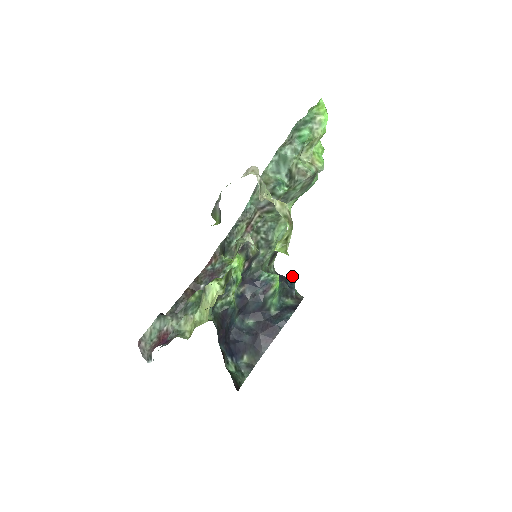
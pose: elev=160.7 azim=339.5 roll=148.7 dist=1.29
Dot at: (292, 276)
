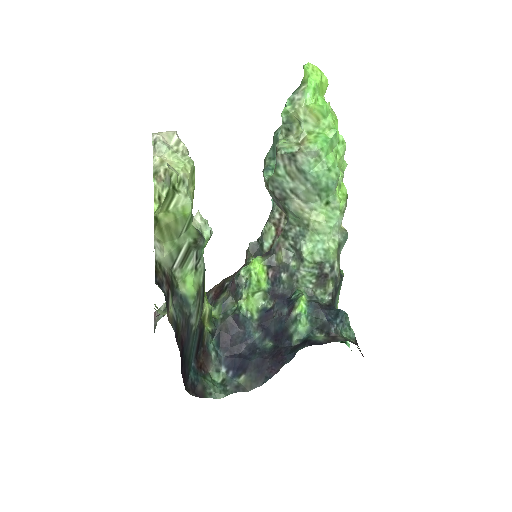
Dot at: occluded
